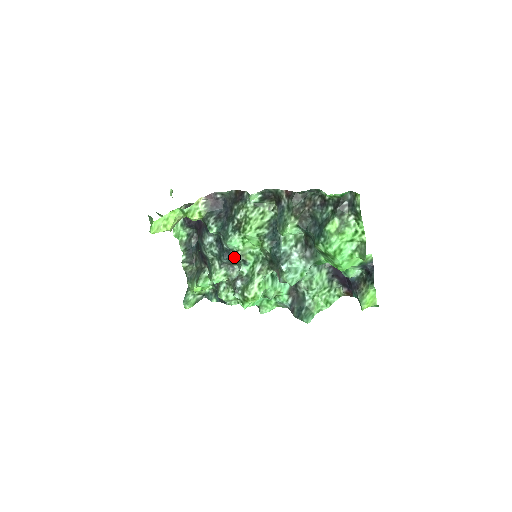
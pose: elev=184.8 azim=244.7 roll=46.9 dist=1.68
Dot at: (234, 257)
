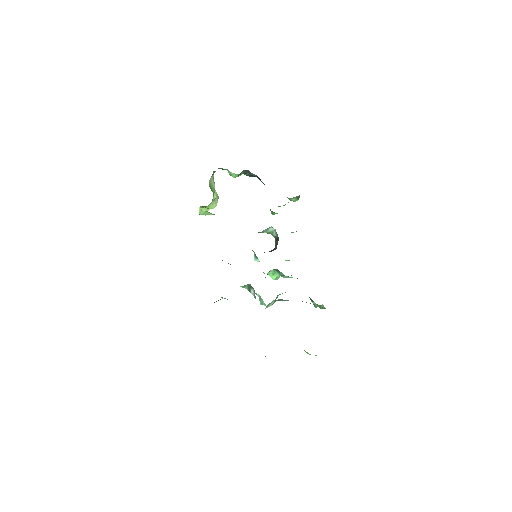
Dot at: occluded
